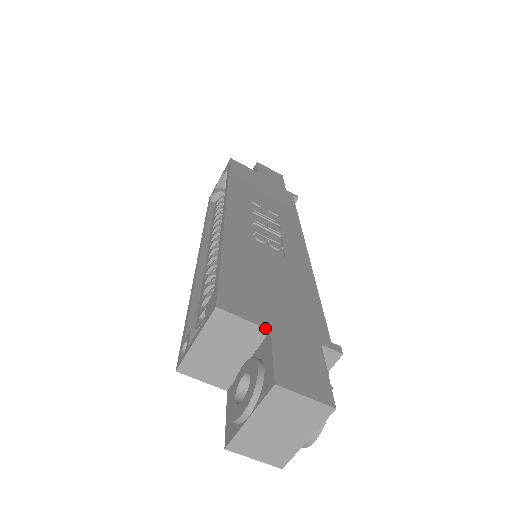
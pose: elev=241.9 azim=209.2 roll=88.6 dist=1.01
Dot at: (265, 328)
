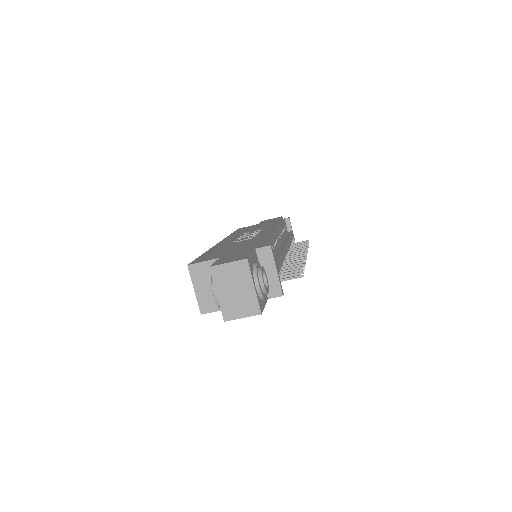
Dot at: (216, 259)
